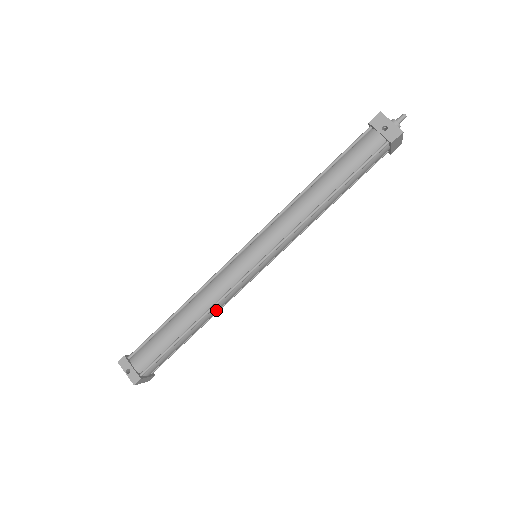
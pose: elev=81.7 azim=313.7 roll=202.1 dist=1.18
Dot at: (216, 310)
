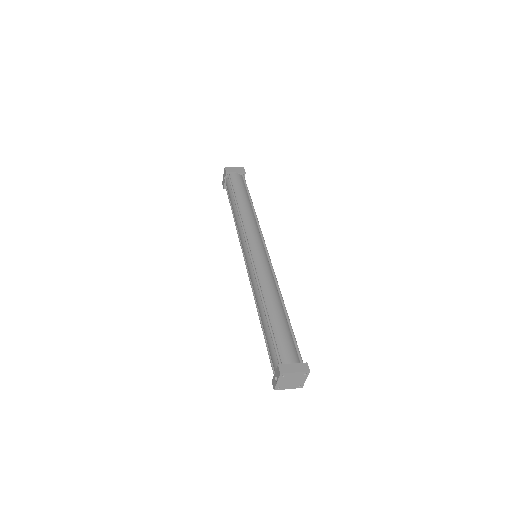
Dot at: (268, 288)
